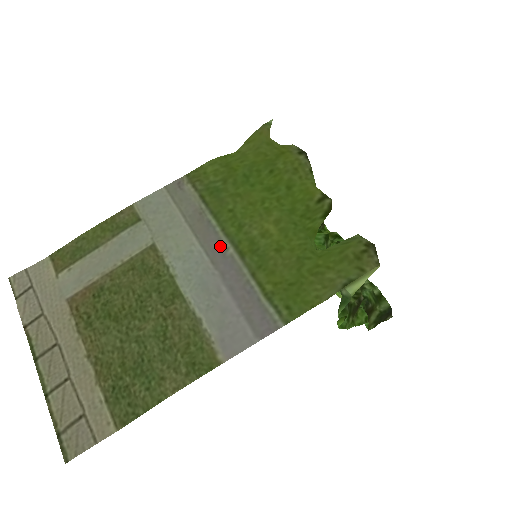
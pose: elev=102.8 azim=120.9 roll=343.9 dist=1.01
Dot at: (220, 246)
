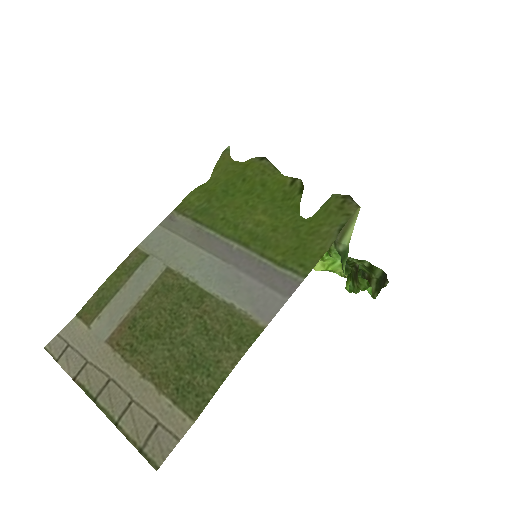
Dot at: (225, 246)
